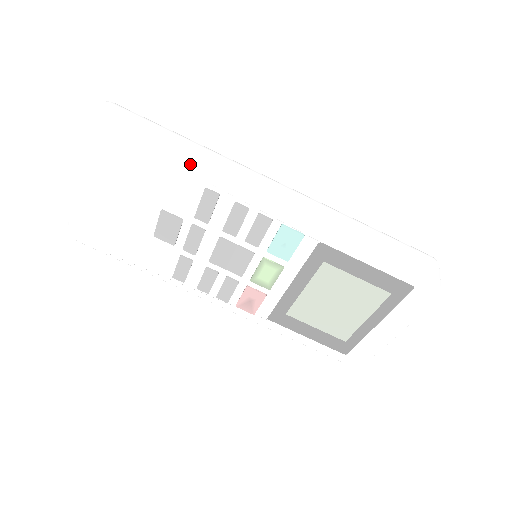
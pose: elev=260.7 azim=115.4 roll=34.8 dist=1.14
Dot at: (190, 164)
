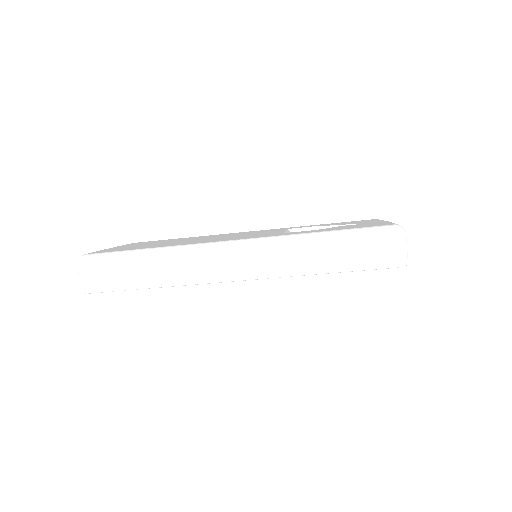
Dot at: (166, 286)
